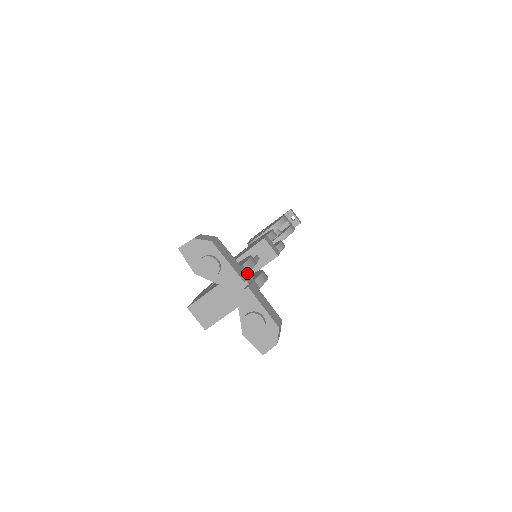
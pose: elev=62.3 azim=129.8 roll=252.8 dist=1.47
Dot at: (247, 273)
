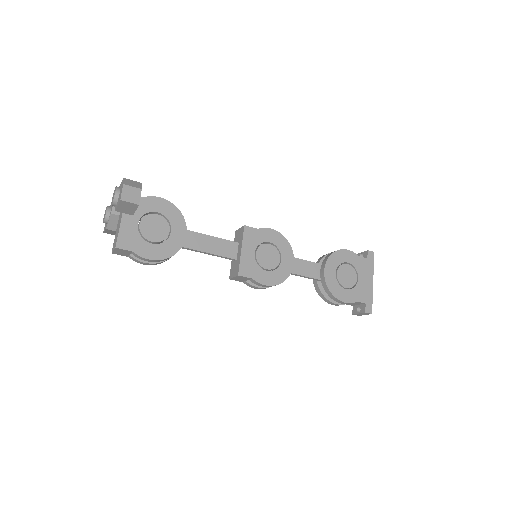
Dot at: occluded
